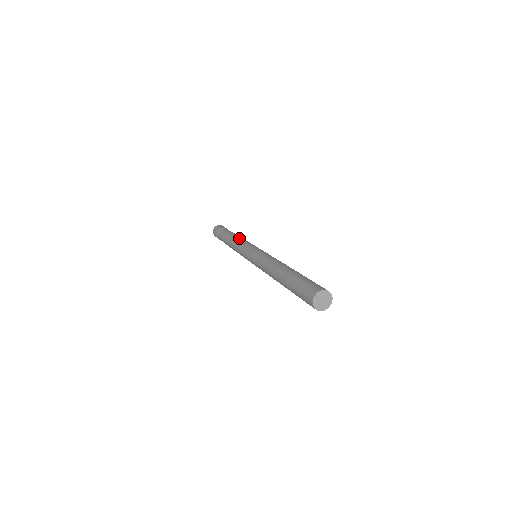
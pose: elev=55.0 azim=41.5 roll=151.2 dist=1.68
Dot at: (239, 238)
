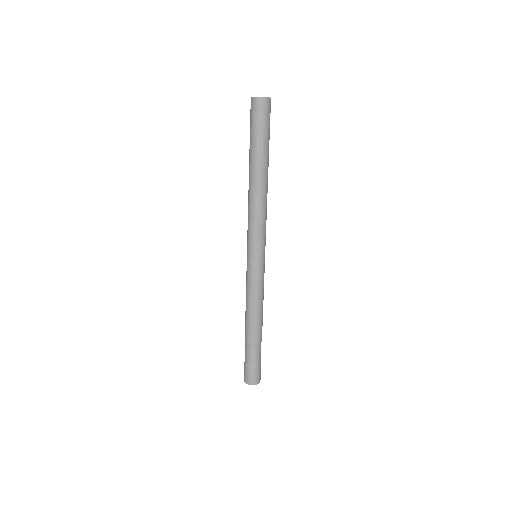
Dot at: occluded
